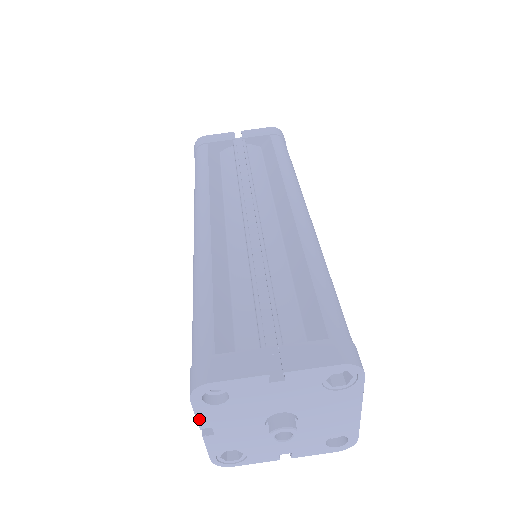
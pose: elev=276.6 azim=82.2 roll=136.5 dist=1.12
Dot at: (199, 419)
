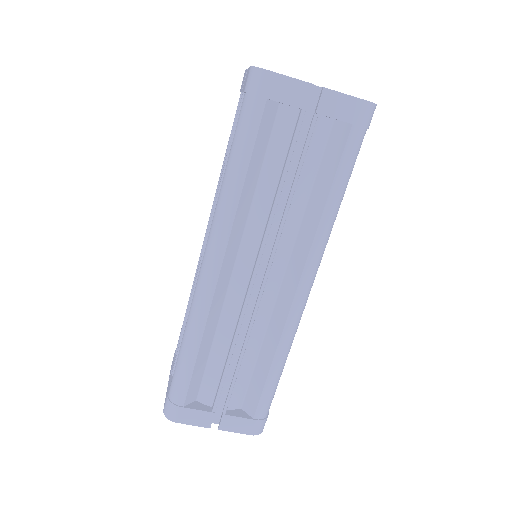
Dot at: occluded
